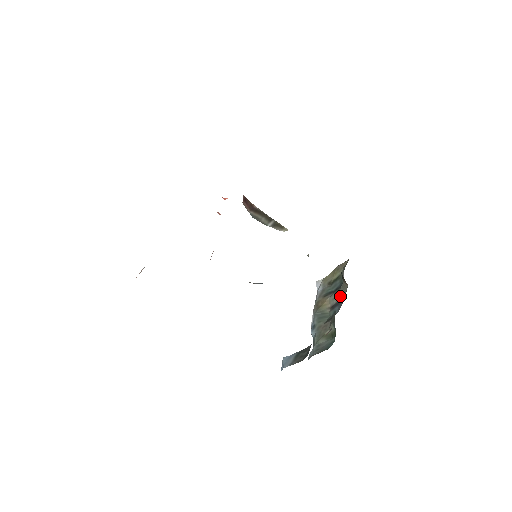
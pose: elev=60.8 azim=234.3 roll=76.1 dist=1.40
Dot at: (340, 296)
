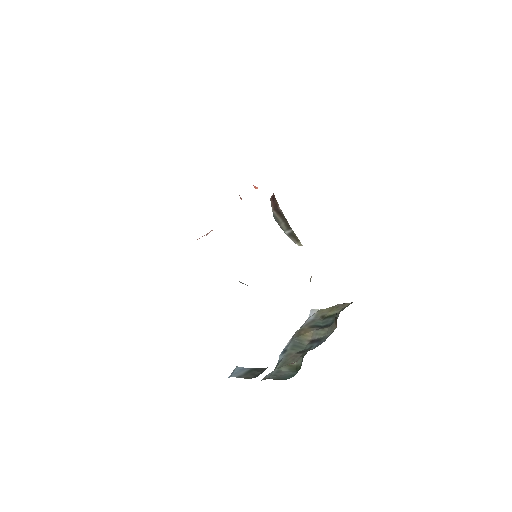
Dot at: (325, 334)
